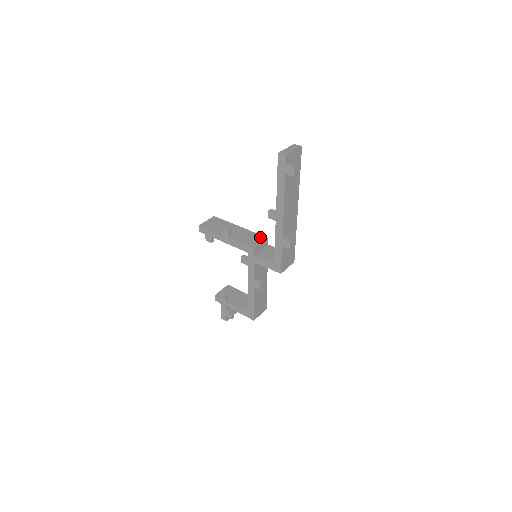
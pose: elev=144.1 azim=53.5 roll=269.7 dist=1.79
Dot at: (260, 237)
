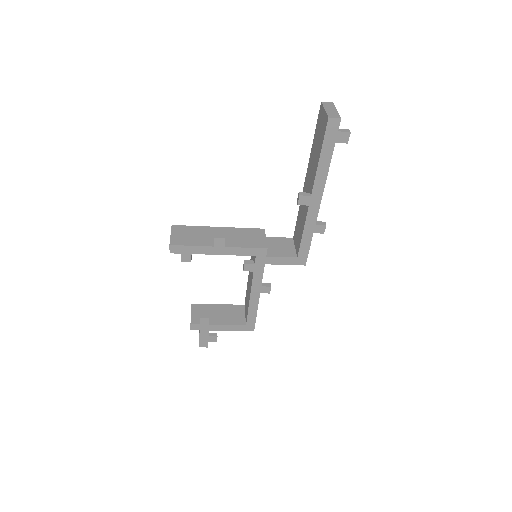
Dot at: (256, 231)
